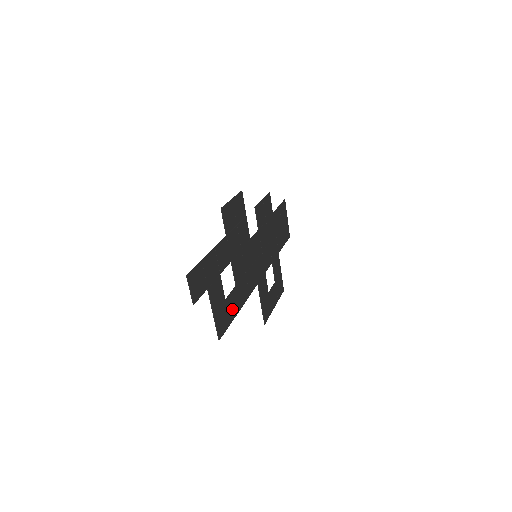
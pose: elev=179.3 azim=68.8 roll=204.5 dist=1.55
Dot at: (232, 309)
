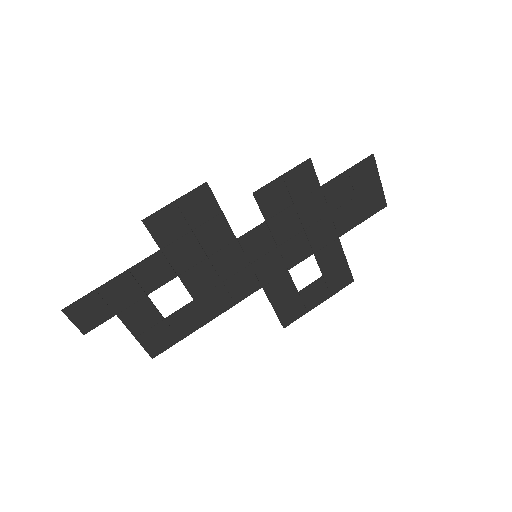
Dot at: (185, 325)
